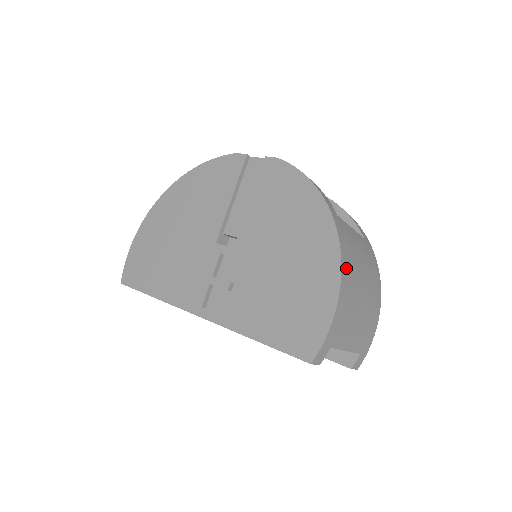
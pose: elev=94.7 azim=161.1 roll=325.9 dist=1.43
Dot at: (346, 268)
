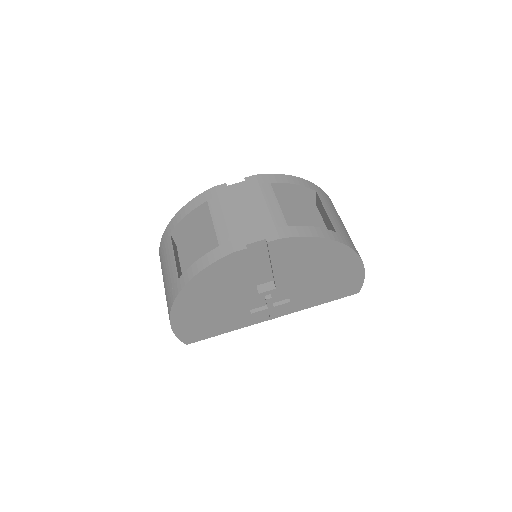
Dot at: occluded
